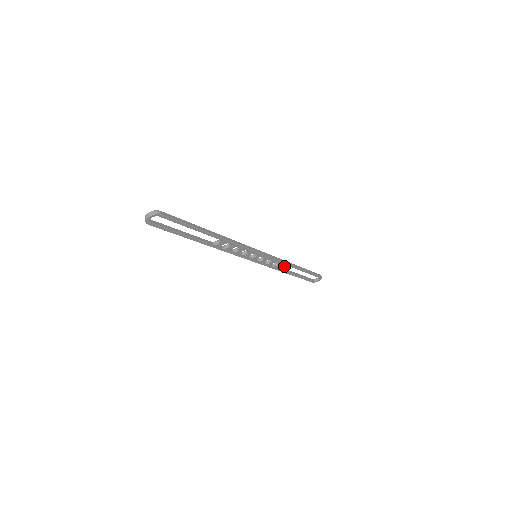
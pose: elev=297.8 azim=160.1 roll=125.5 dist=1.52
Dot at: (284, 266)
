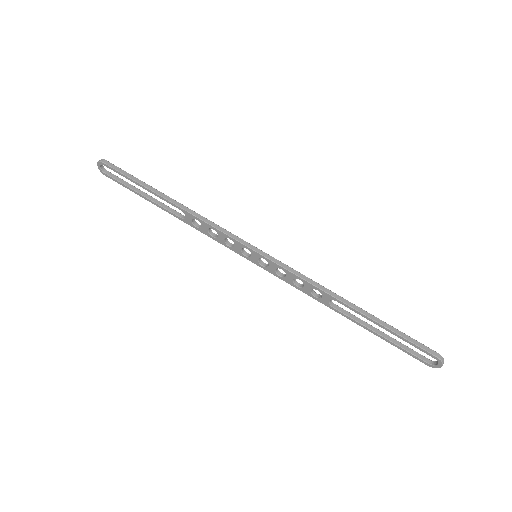
Dot at: (322, 294)
